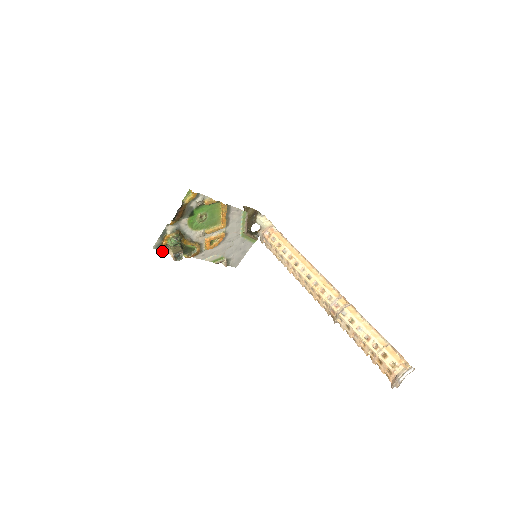
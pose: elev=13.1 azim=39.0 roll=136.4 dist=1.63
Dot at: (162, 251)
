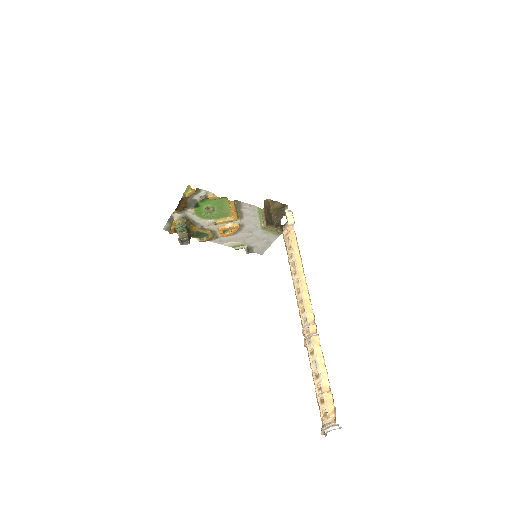
Dot at: (172, 233)
